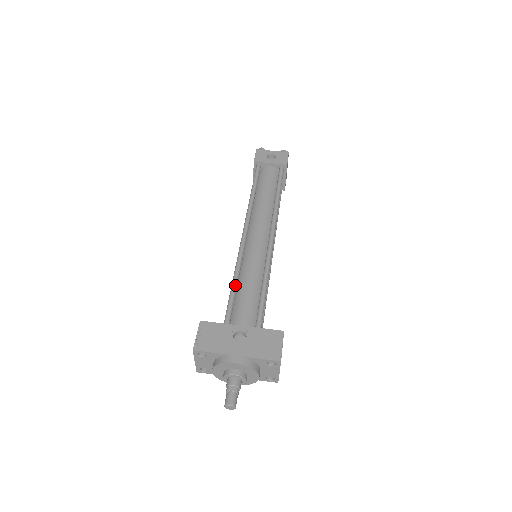
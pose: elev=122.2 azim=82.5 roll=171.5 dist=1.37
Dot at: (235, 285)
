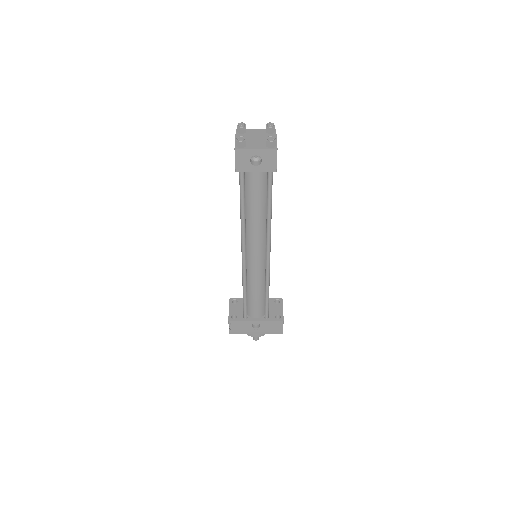
Dot at: (245, 296)
